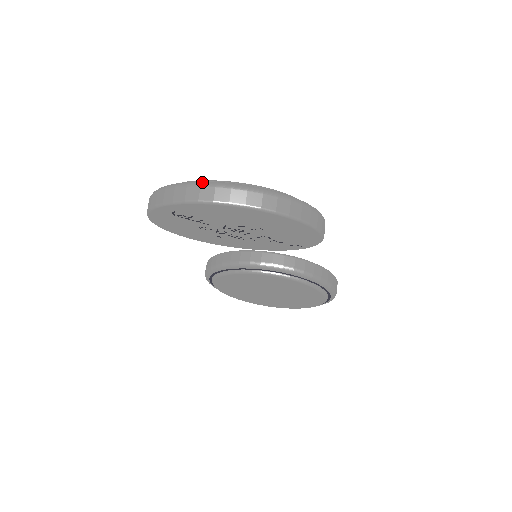
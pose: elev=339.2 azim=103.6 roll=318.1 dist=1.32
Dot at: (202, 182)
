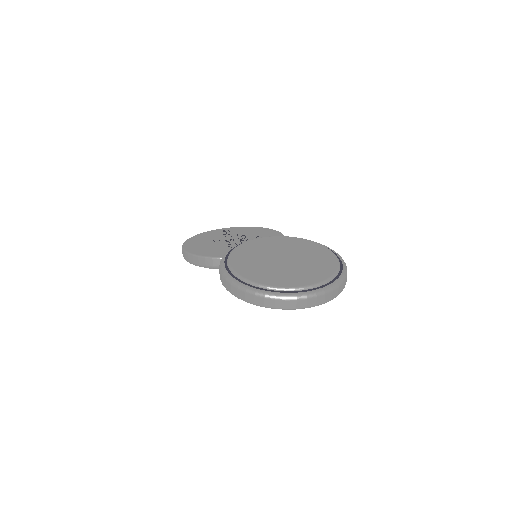
Dot at: (317, 294)
